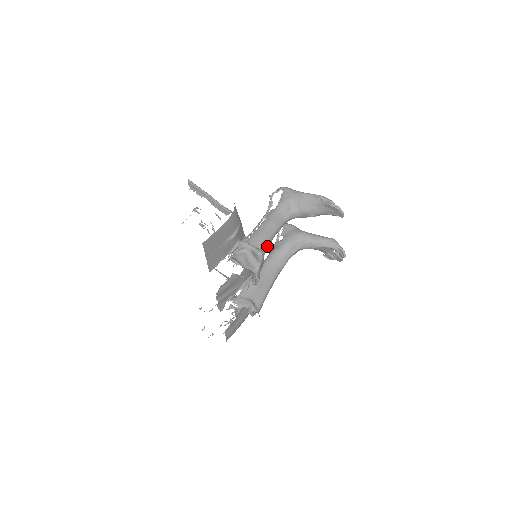
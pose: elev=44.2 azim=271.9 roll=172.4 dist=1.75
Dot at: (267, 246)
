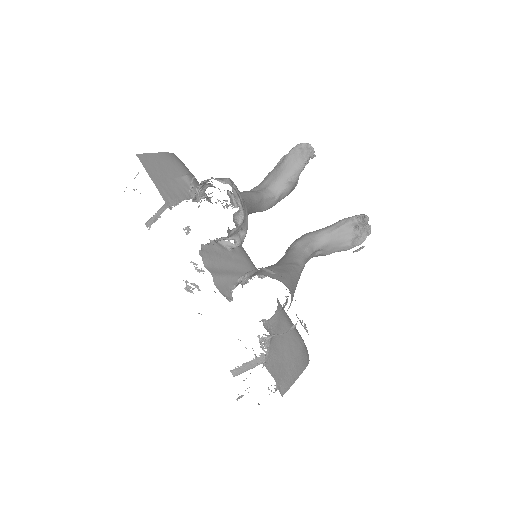
Dot at: (242, 195)
